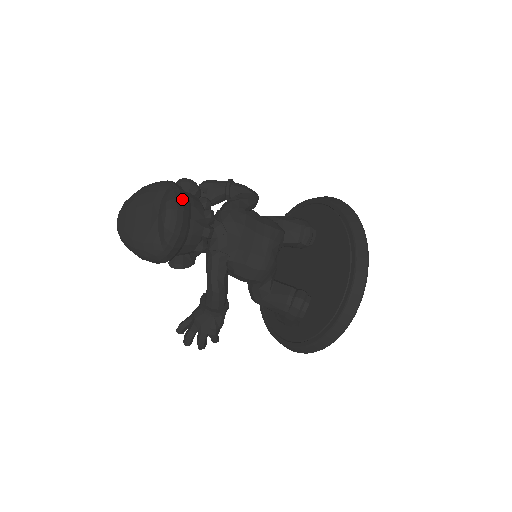
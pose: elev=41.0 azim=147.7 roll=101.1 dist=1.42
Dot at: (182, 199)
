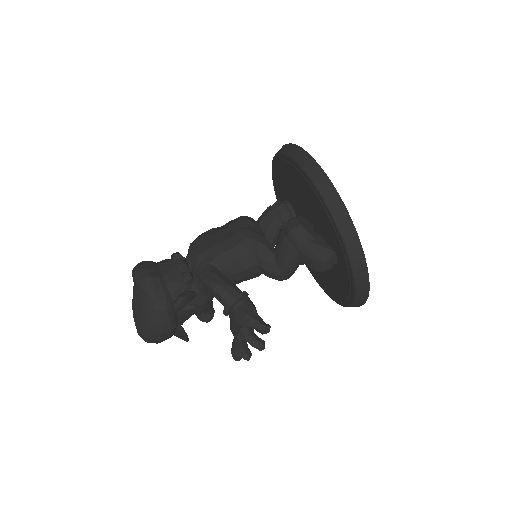
Dot at: (142, 262)
